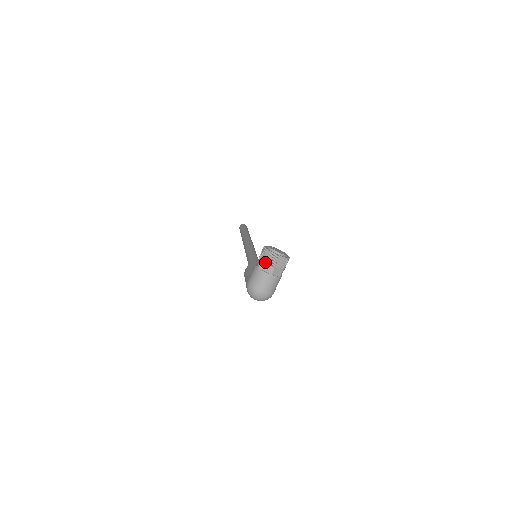
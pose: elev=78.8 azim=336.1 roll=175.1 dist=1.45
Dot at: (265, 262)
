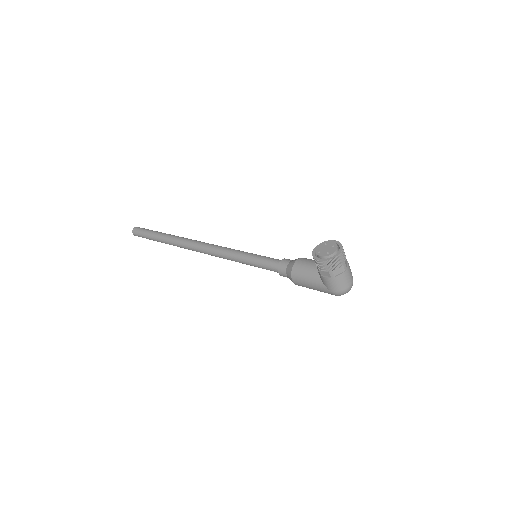
Dot at: (336, 269)
